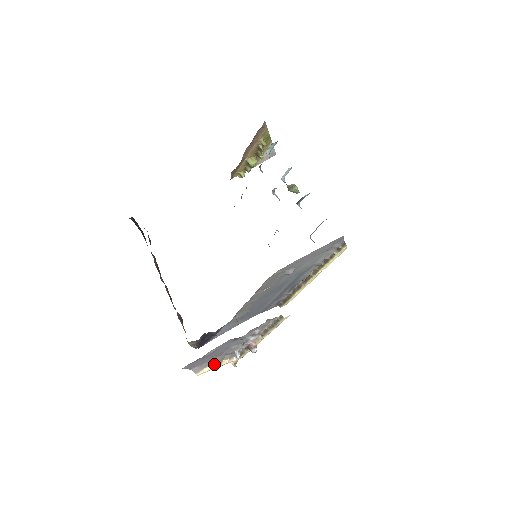
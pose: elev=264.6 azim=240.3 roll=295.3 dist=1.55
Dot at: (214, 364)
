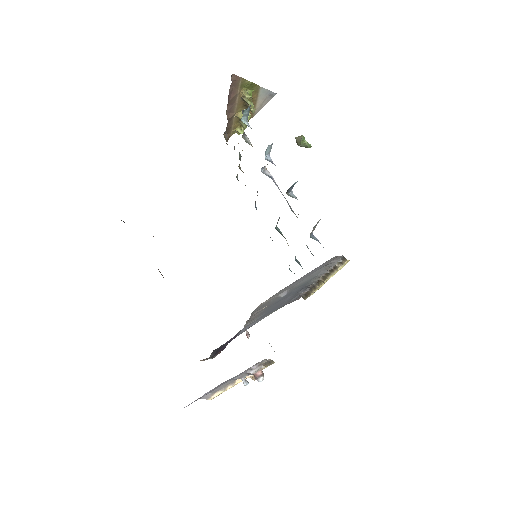
Dot at: (226, 387)
